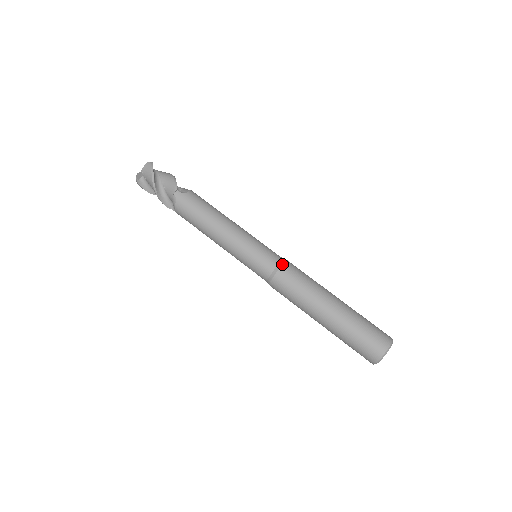
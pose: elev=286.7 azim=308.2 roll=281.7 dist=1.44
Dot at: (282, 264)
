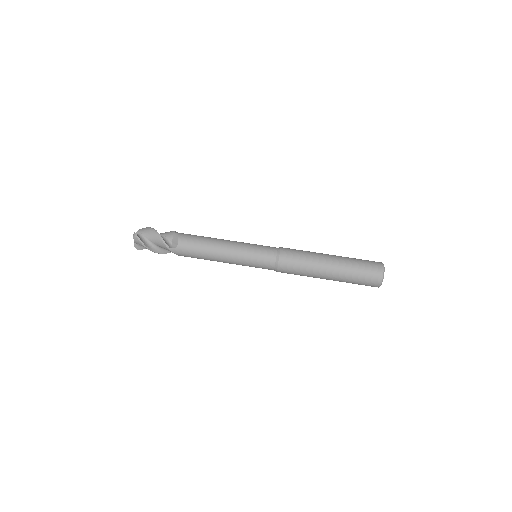
Dot at: (278, 262)
